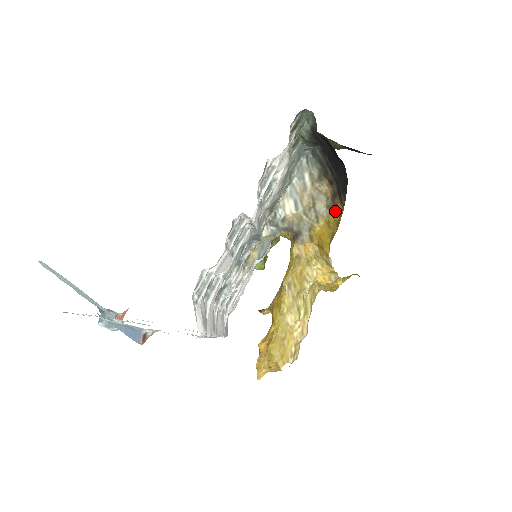
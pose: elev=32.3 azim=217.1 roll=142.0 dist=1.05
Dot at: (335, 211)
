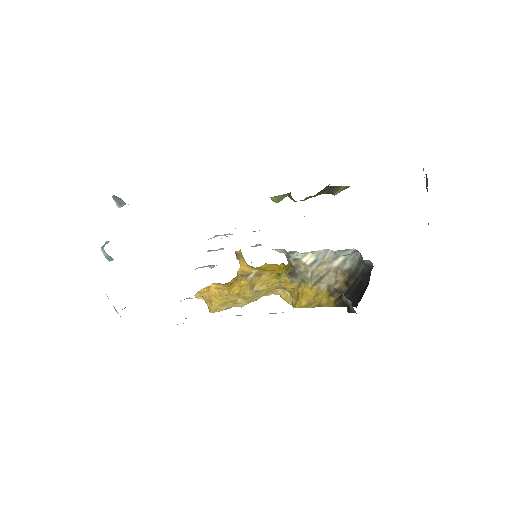
Dot at: (328, 297)
